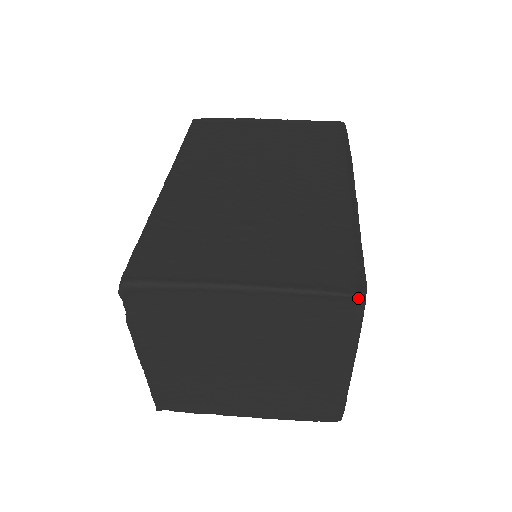
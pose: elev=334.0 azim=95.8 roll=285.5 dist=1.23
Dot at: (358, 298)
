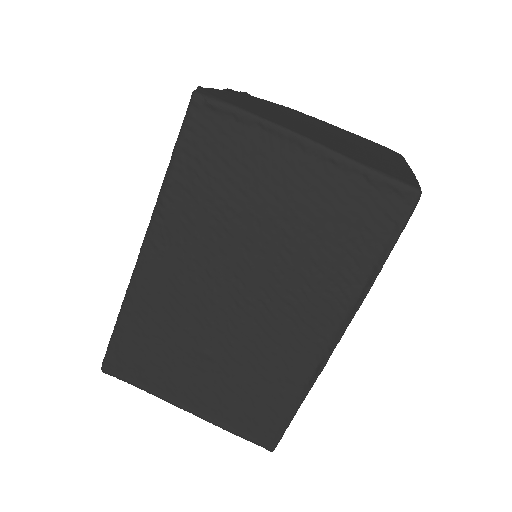
Dot at: (268, 446)
